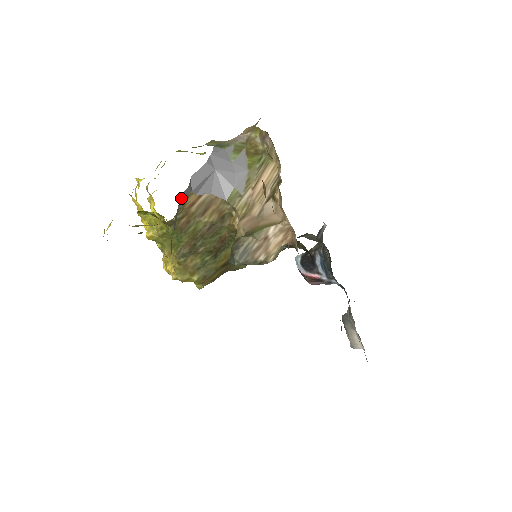
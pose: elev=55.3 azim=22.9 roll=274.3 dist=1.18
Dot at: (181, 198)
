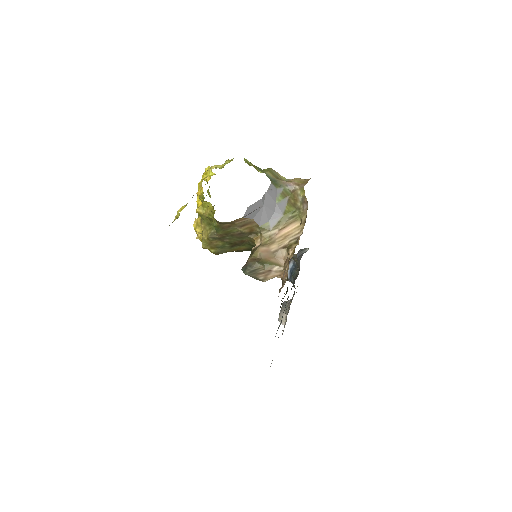
Dot at: occluded
